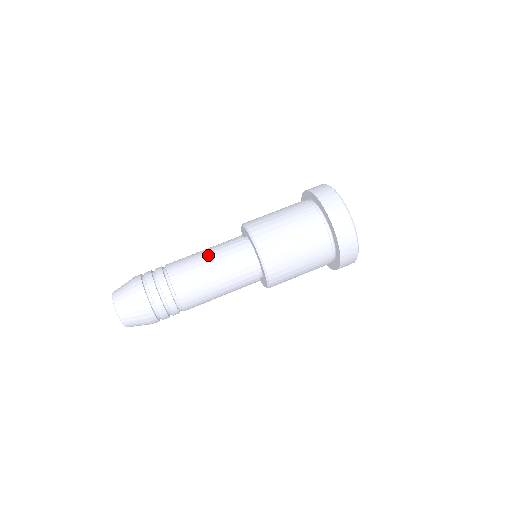
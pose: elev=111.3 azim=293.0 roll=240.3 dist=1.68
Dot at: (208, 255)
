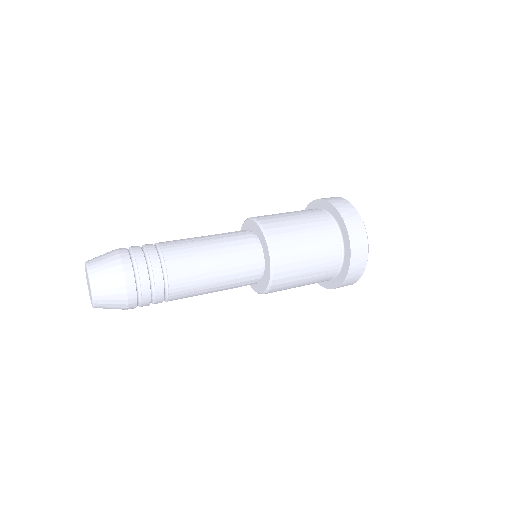
Dot at: (206, 236)
